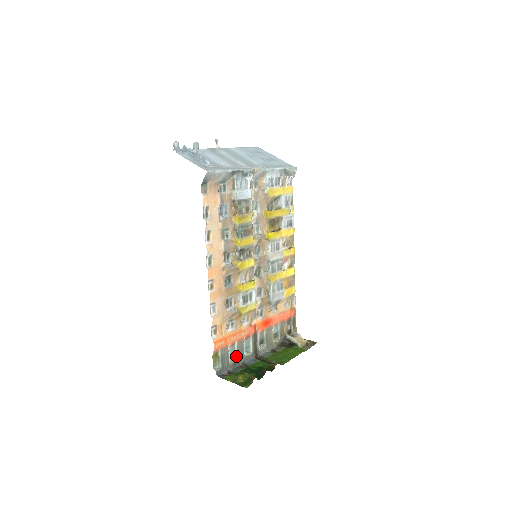
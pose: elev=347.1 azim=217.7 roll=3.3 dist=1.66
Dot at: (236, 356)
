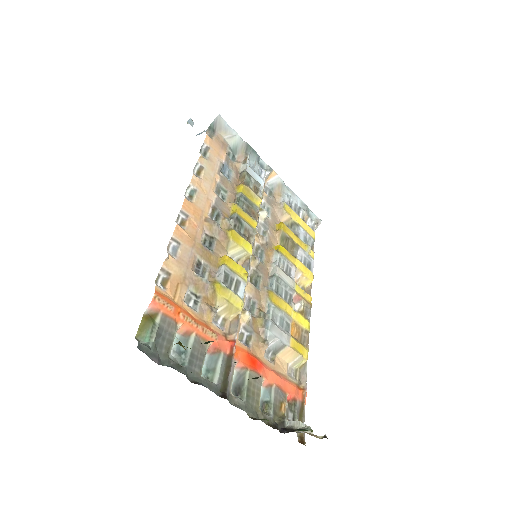
Dot at: (186, 359)
